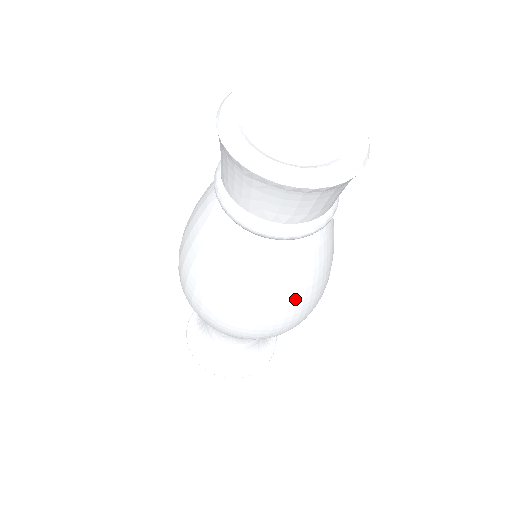
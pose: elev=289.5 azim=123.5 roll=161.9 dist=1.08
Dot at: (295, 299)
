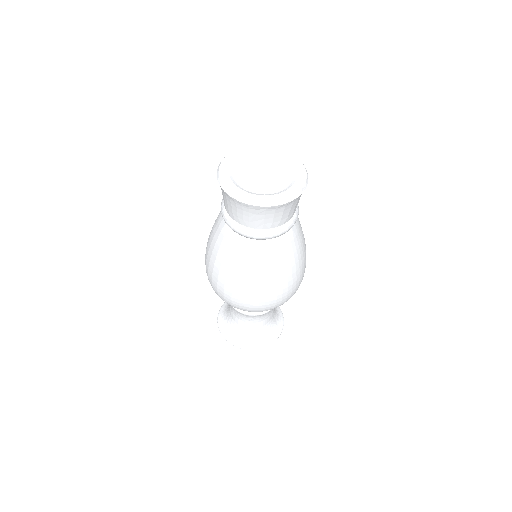
Dot at: (295, 269)
